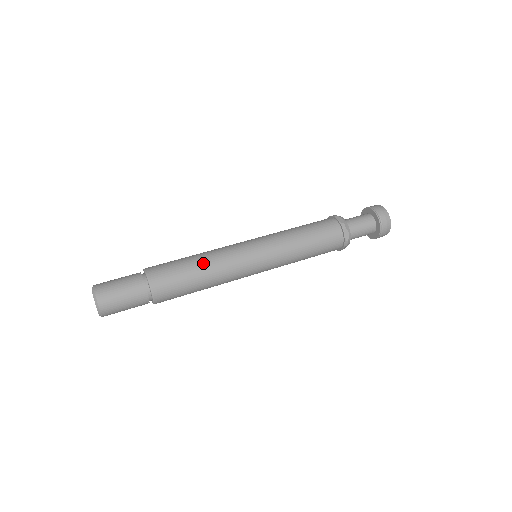
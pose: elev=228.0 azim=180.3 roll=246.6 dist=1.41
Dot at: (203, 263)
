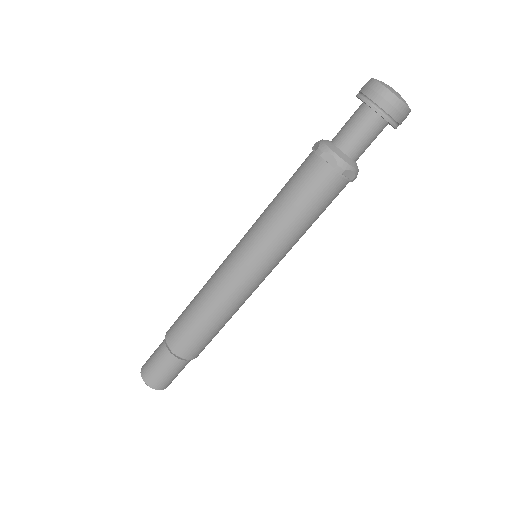
Dot at: (199, 299)
